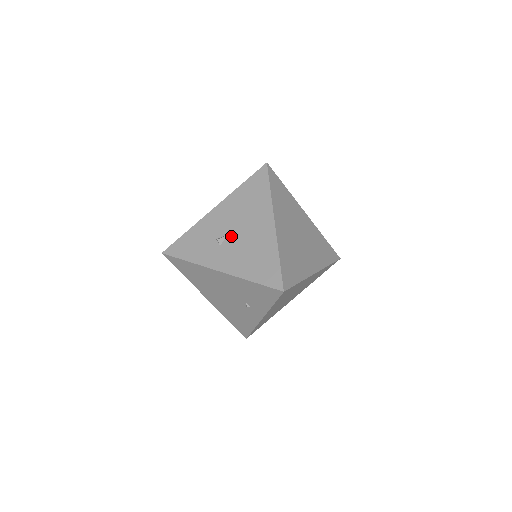
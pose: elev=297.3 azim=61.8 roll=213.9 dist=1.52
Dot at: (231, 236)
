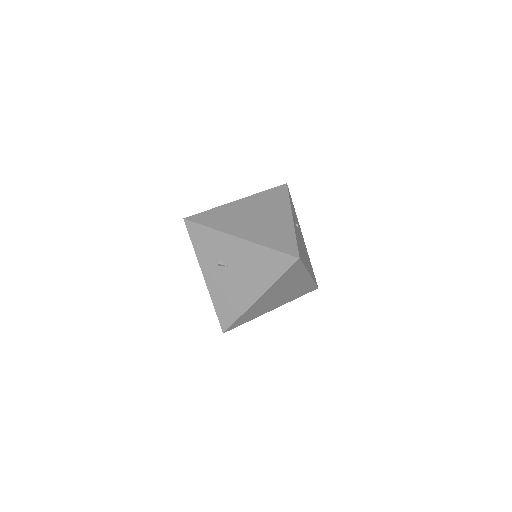
Dot at: (229, 270)
